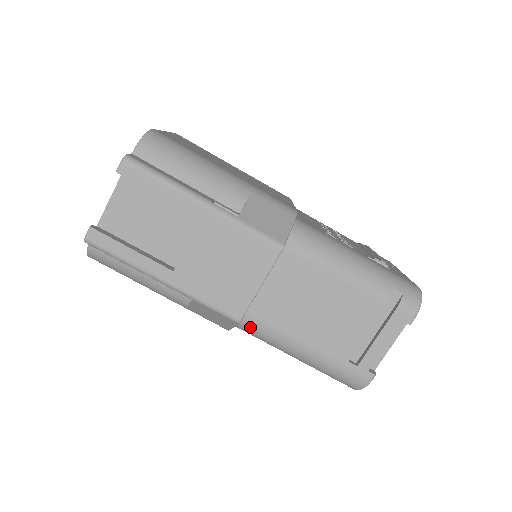
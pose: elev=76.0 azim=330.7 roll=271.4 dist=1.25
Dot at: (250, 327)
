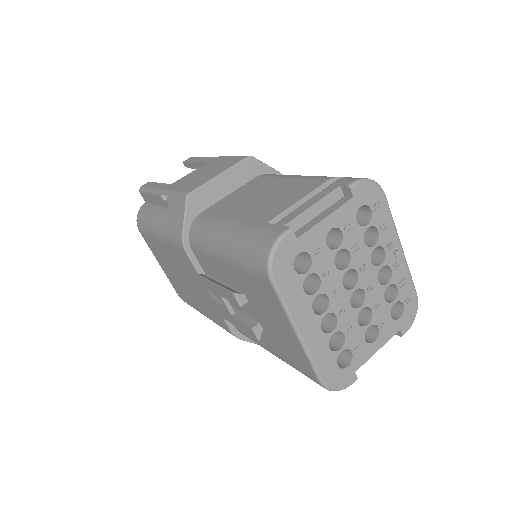
Dot at: (198, 224)
